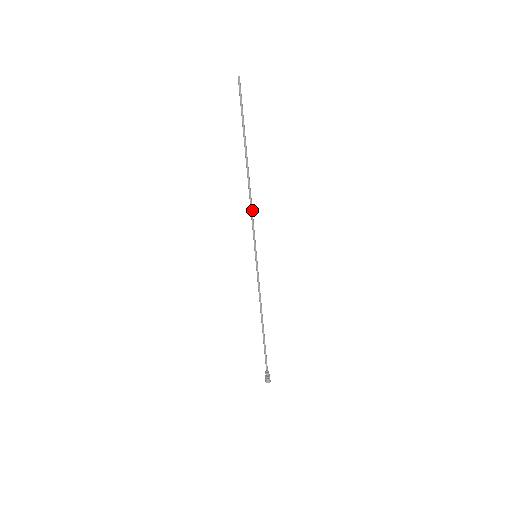
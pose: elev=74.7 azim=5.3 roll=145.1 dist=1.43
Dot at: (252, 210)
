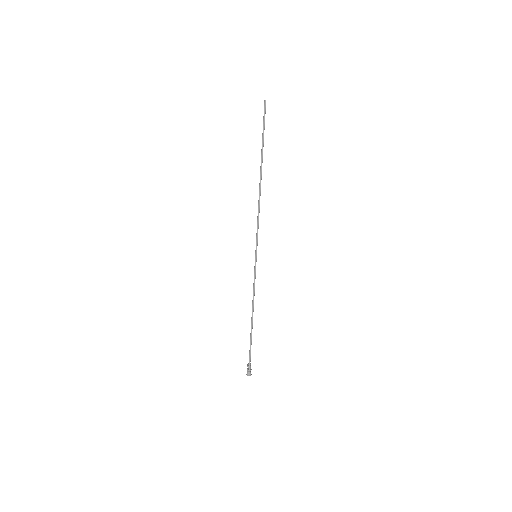
Dot at: occluded
